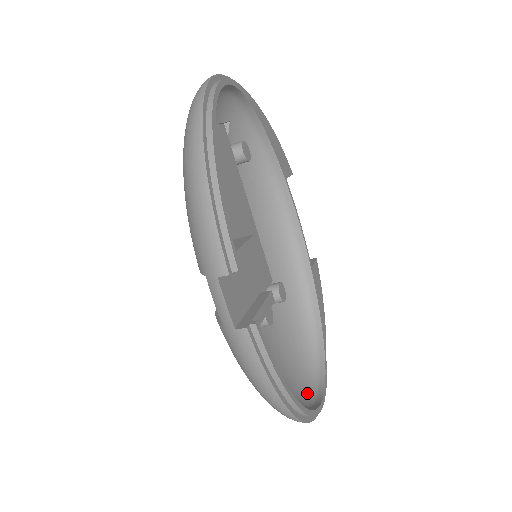
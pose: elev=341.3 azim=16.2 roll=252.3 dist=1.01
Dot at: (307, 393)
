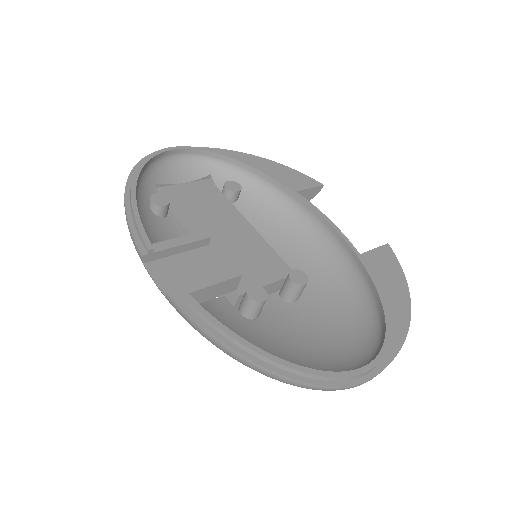
Dot at: (355, 368)
